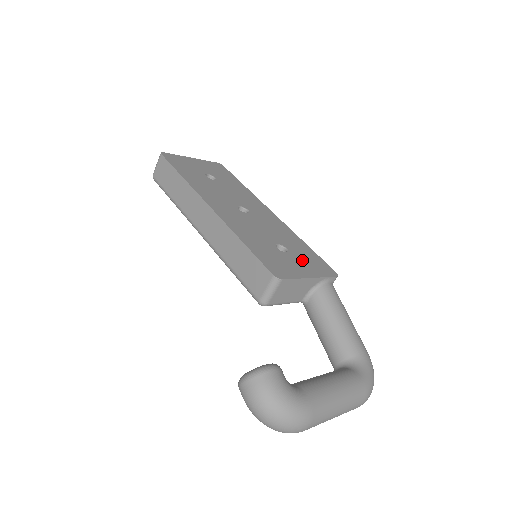
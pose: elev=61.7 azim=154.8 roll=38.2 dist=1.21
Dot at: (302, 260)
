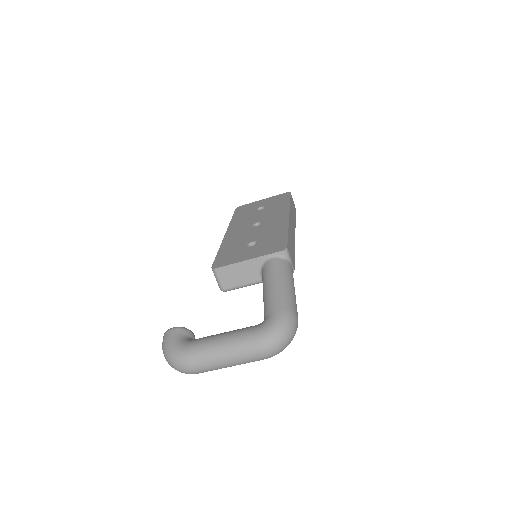
Dot at: (260, 248)
